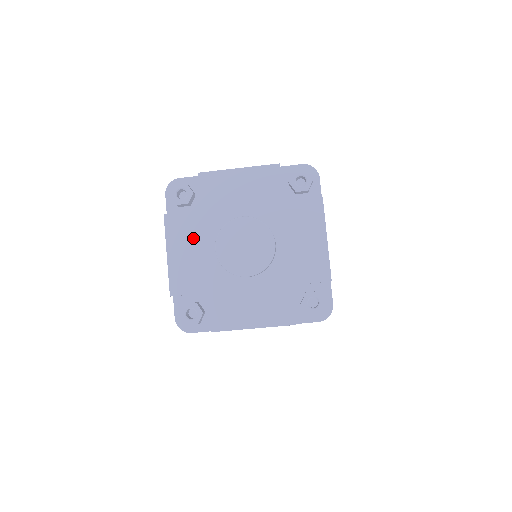
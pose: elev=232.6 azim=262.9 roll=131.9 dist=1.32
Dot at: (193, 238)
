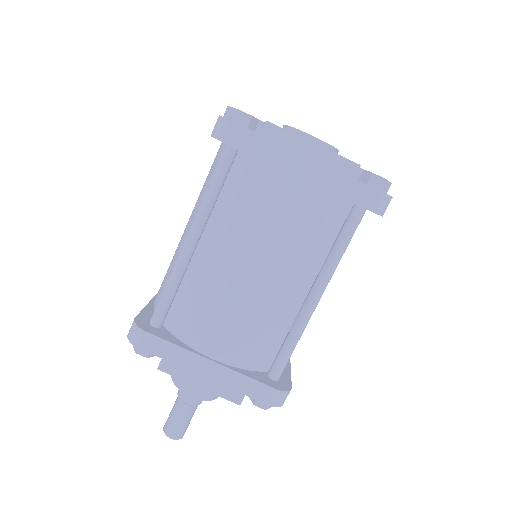
Dot at: occluded
